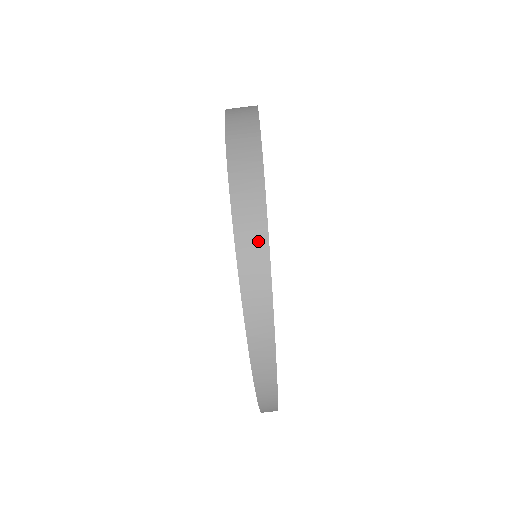
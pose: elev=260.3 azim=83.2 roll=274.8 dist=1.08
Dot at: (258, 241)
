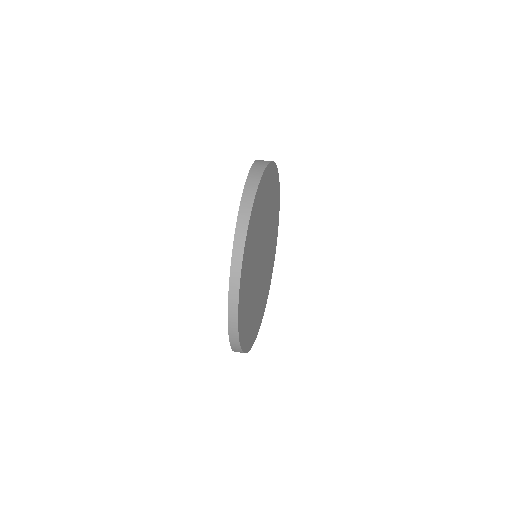
Dot at: occluded
